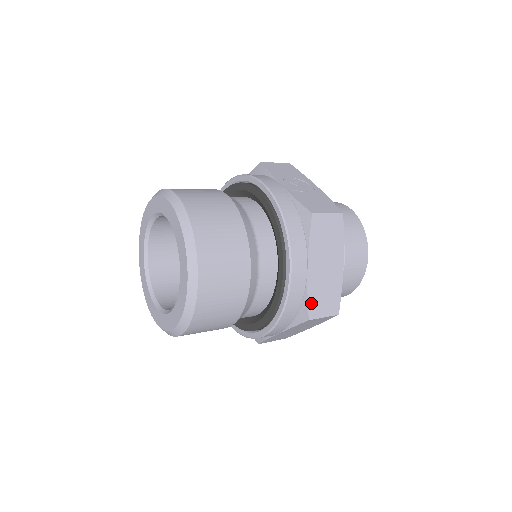
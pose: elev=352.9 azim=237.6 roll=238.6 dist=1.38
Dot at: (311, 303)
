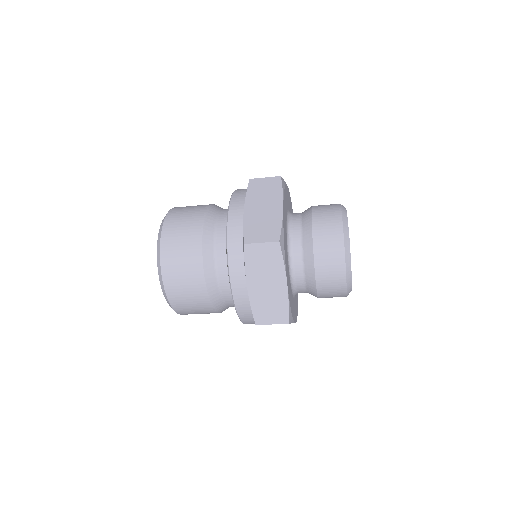
Dot at: (247, 232)
